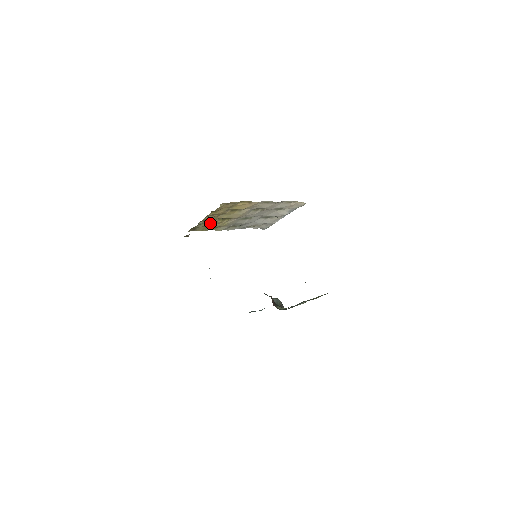
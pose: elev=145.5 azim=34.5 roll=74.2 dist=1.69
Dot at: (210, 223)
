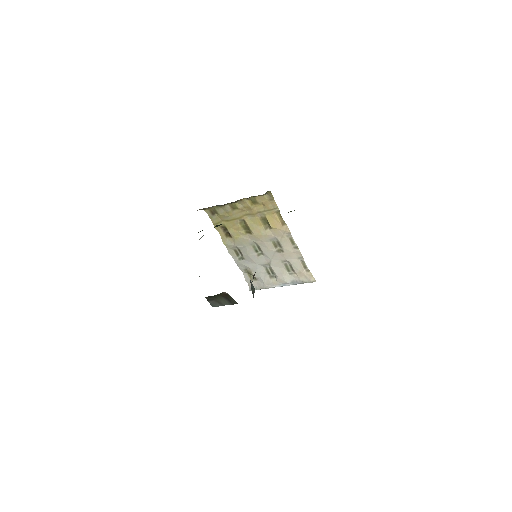
Dot at: (231, 219)
